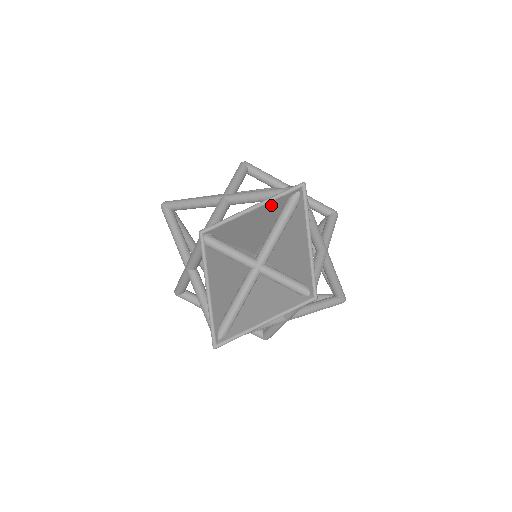
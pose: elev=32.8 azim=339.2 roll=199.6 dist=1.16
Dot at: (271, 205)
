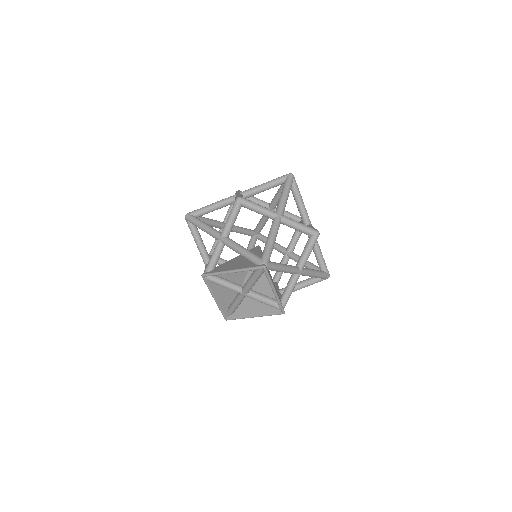
Dot at: occluded
